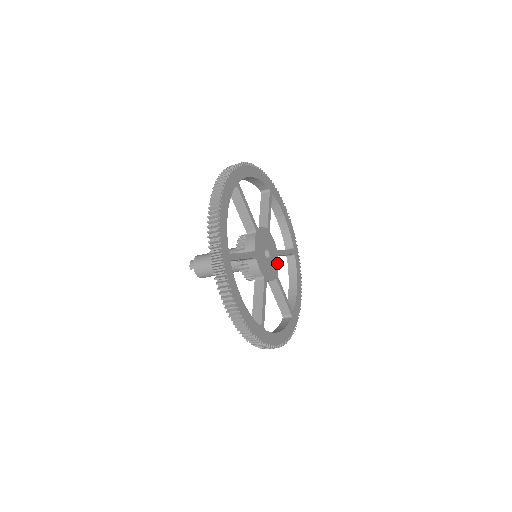
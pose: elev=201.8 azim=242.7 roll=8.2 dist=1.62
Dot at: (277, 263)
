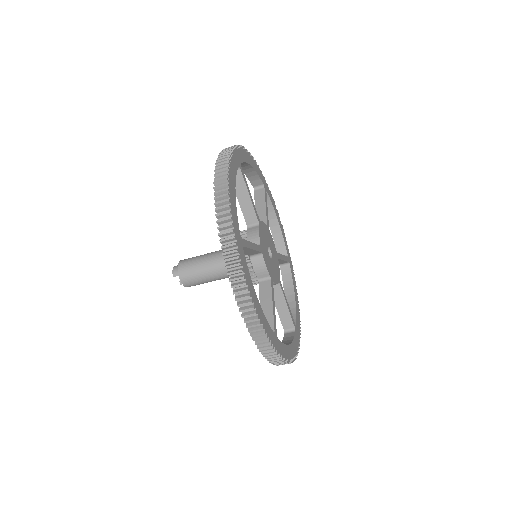
Dot at: (278, 266)
